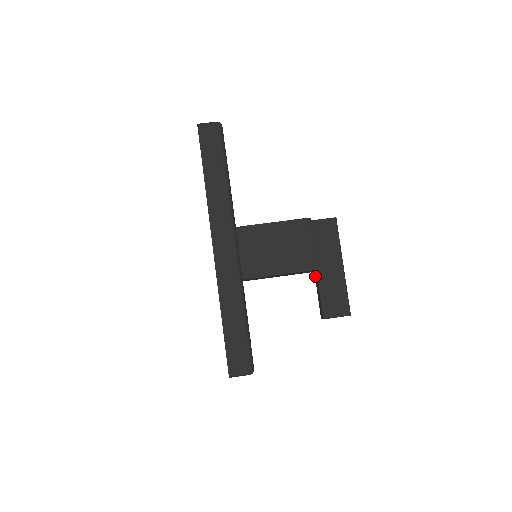
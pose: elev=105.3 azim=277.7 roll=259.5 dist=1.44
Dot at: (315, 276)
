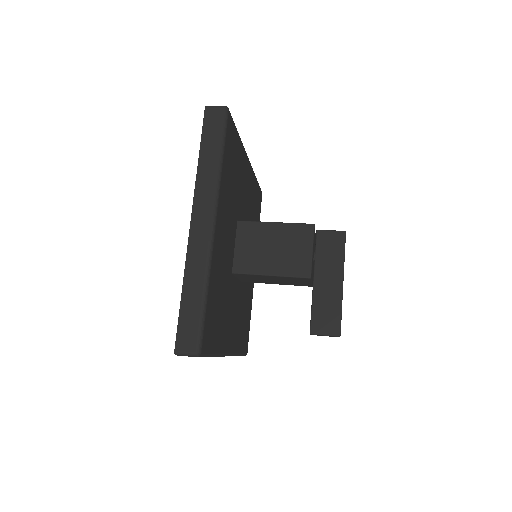
Dot at: occluded
